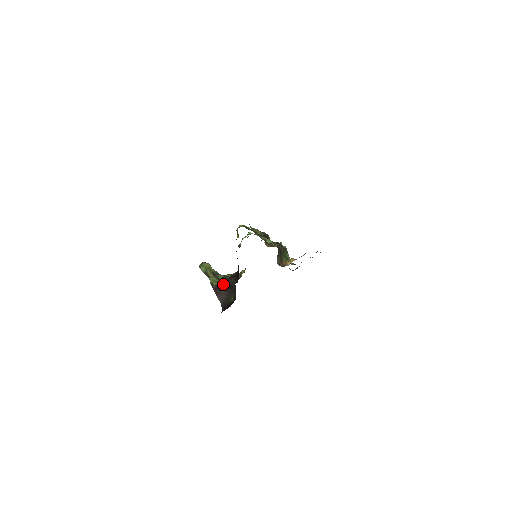
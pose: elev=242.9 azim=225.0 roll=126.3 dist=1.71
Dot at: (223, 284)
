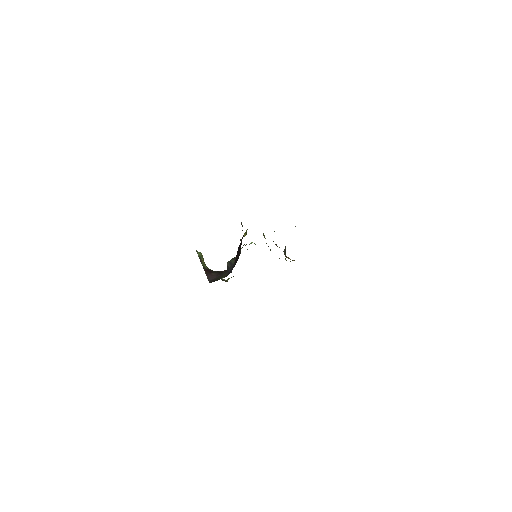
Dot at: occluded
